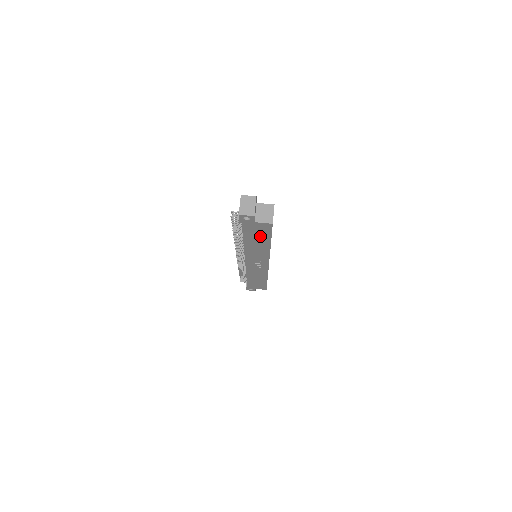
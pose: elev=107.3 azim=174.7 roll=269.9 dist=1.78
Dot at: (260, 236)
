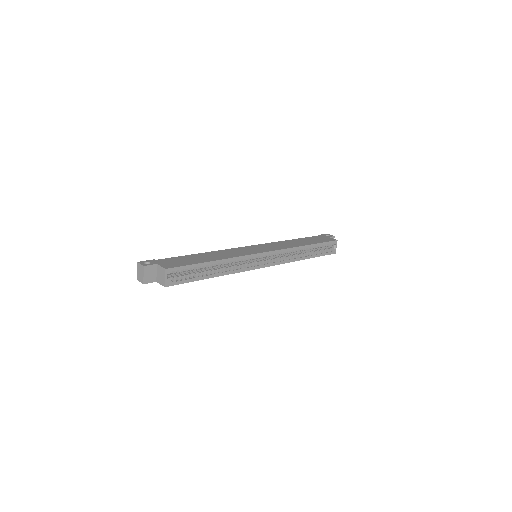
Dot at: occluded
